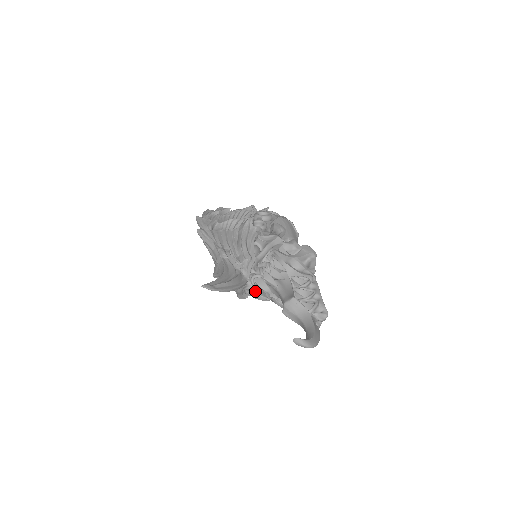
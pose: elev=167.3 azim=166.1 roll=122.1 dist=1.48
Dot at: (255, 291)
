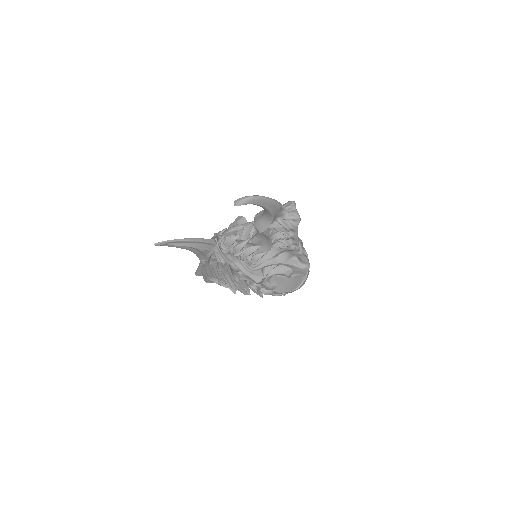
Dot at: (227, 240)
